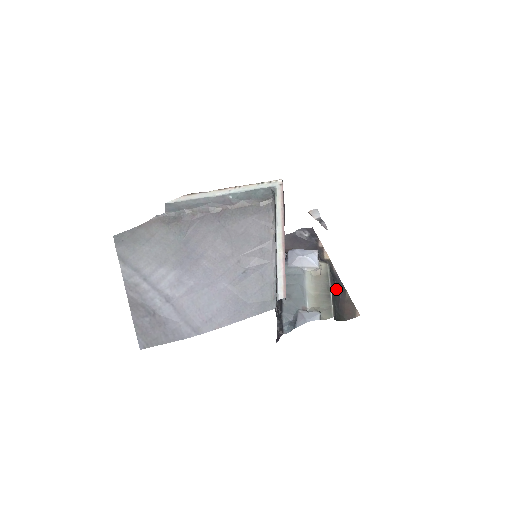
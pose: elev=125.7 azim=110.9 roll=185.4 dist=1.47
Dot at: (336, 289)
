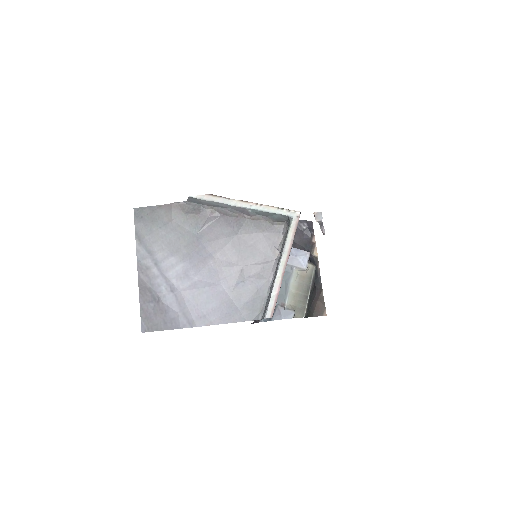
Dot at: (314, 289)
